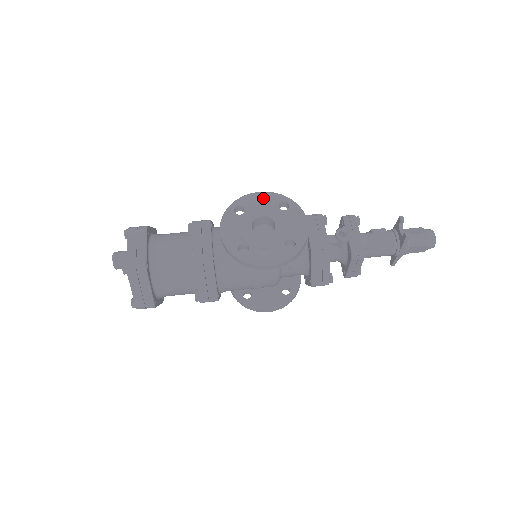
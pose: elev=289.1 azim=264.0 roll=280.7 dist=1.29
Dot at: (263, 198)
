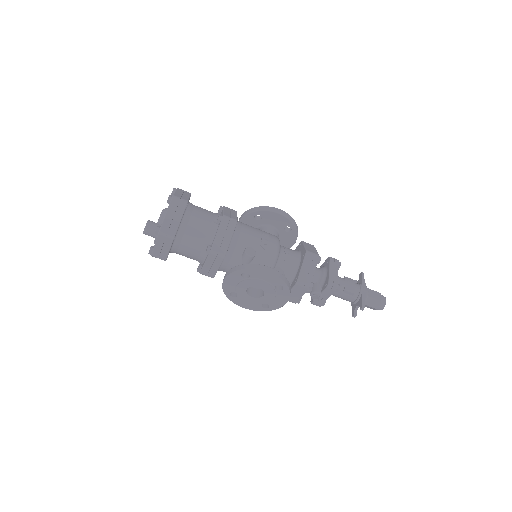
Dot at: (268, 277)
